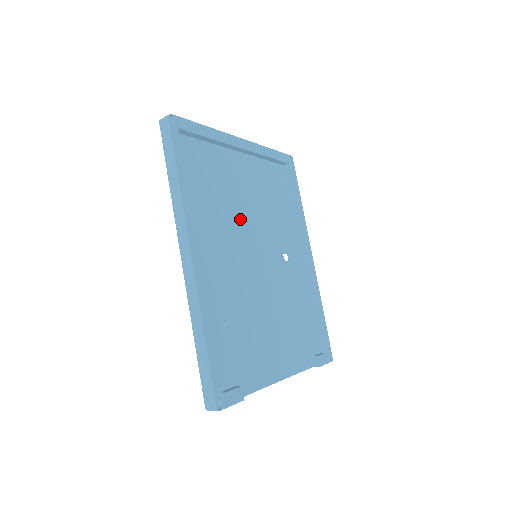
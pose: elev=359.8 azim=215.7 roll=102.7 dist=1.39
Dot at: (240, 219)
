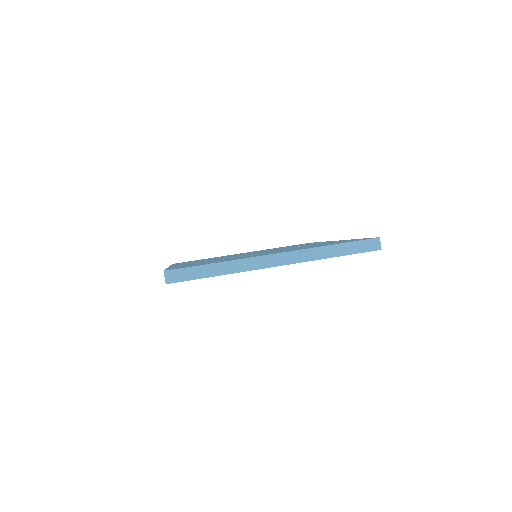
Dot at: occluded
